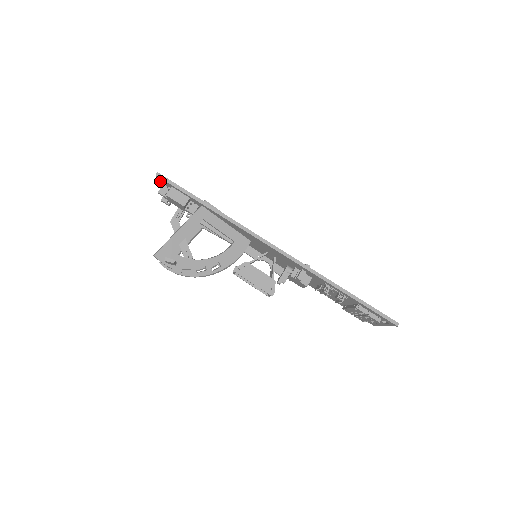
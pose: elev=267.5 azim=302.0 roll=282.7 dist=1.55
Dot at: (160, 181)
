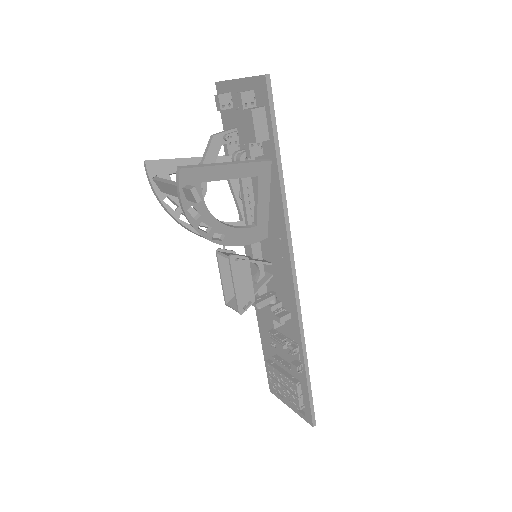
Dot at: (254, 82)
